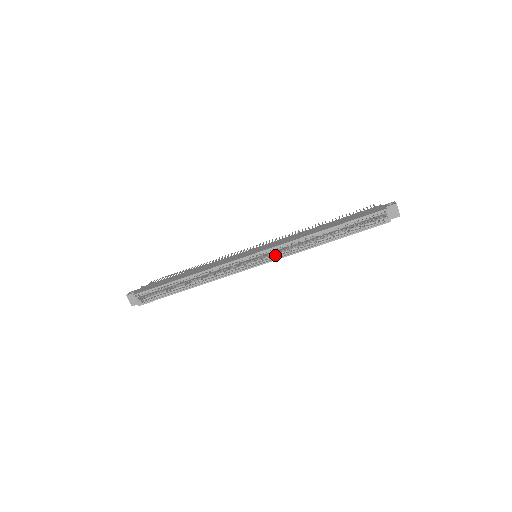
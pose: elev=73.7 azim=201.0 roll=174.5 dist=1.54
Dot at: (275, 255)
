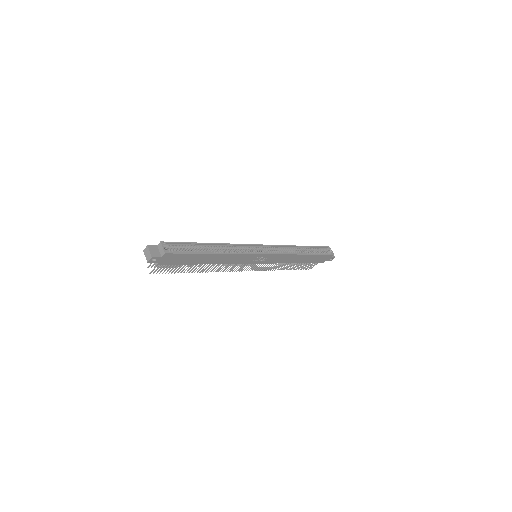
Dot at: (275, 252)
